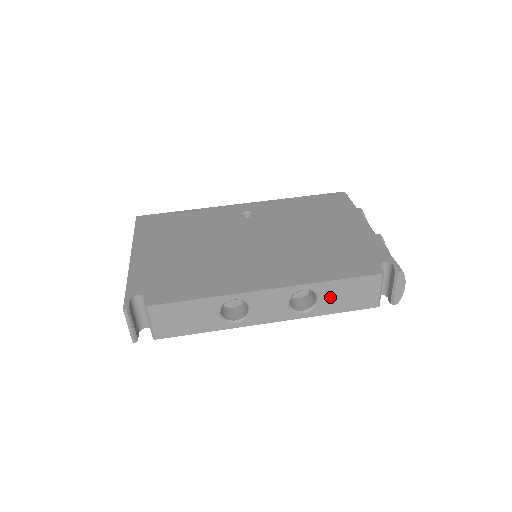
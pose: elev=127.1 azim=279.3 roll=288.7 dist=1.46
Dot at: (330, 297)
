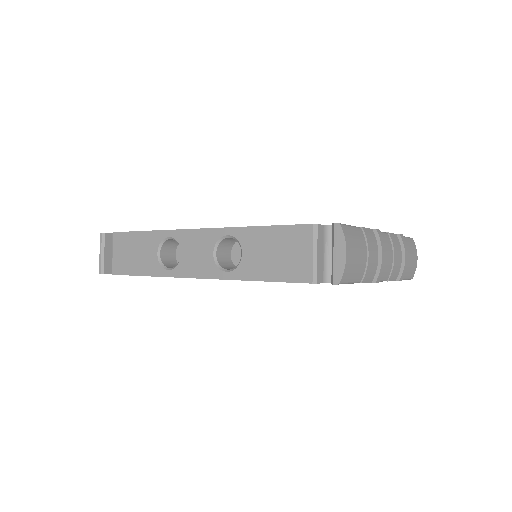
Dot at: (254, 252)
